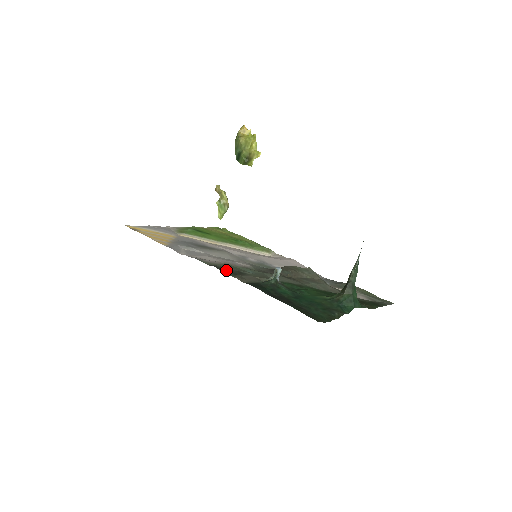
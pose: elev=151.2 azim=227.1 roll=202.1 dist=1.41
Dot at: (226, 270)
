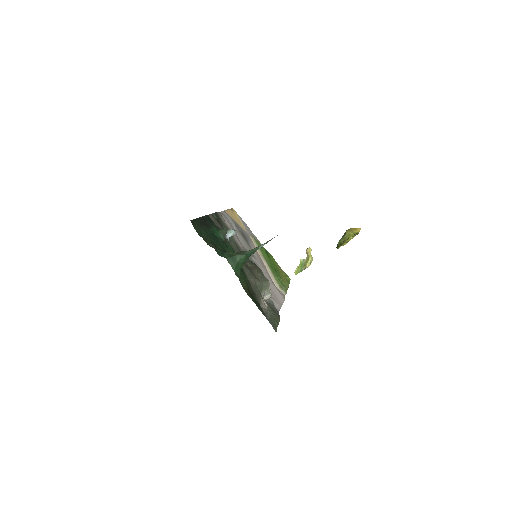
Dot at: (218, 218)
